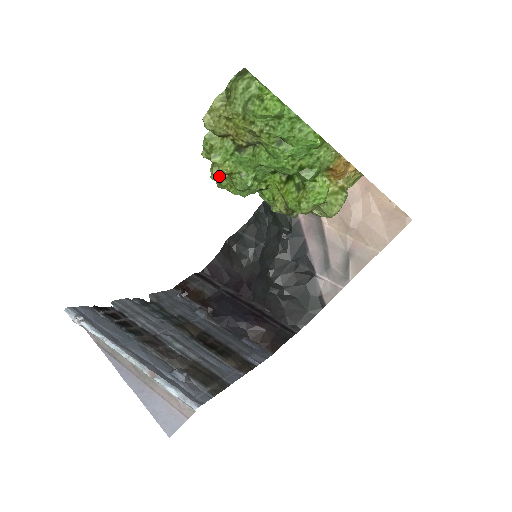
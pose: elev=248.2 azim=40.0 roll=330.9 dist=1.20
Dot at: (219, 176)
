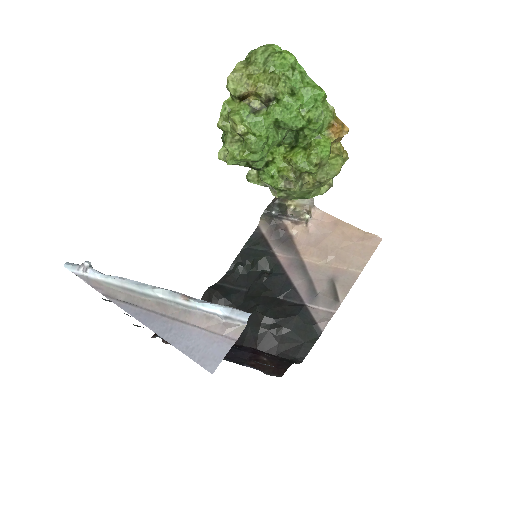
Dot at: (232, 144)
